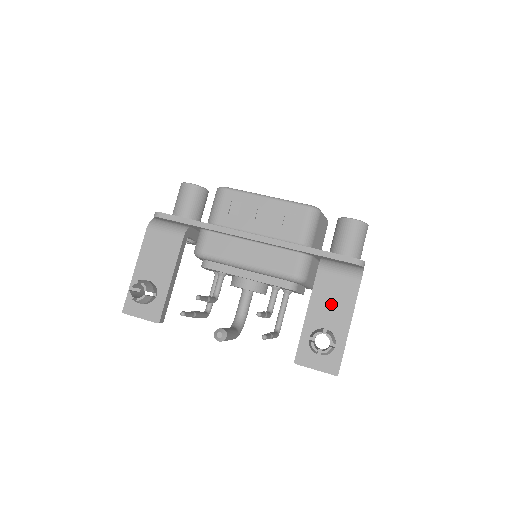
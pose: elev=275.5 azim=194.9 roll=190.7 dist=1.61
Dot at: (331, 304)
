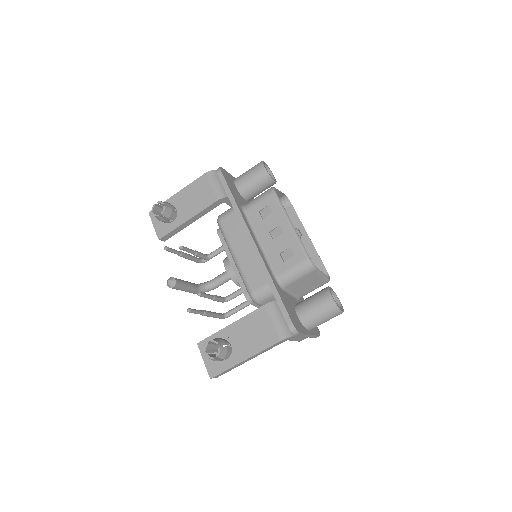
Dot at: (250, 334)
